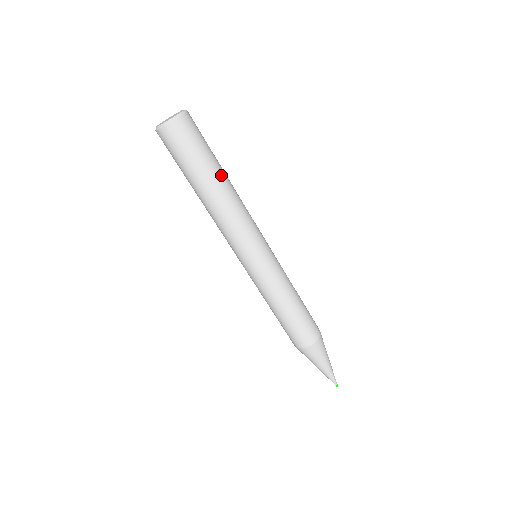
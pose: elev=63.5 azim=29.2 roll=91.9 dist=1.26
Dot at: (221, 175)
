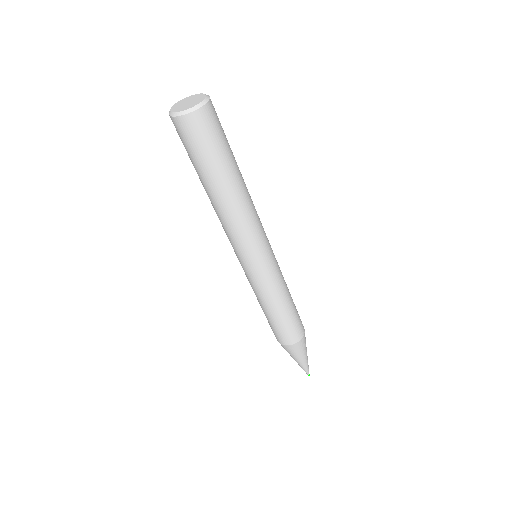
Dot at: occluded
